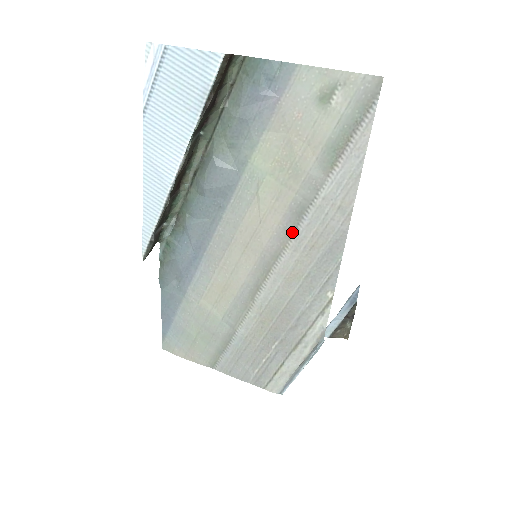
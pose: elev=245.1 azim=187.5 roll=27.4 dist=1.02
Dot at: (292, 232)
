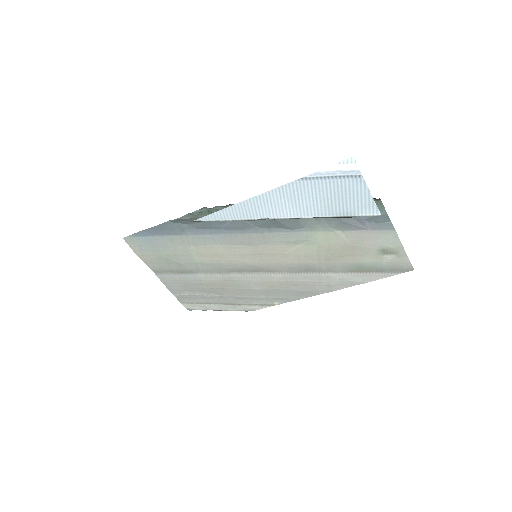
Dot at: (293, 272)
